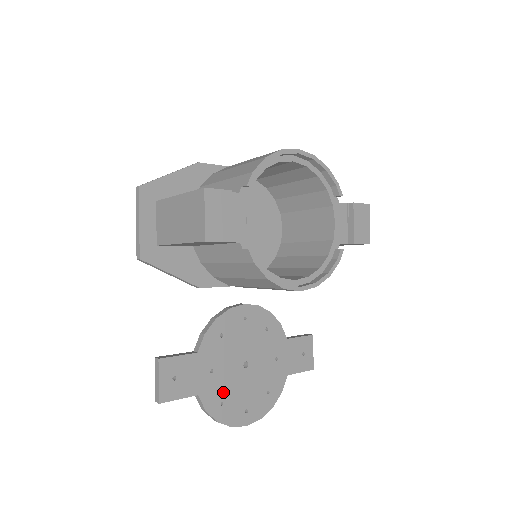
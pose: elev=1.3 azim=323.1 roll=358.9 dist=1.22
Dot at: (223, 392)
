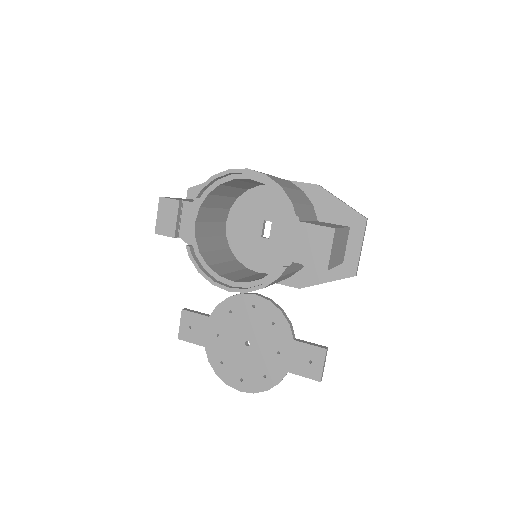
Dot at: (224, 355)
